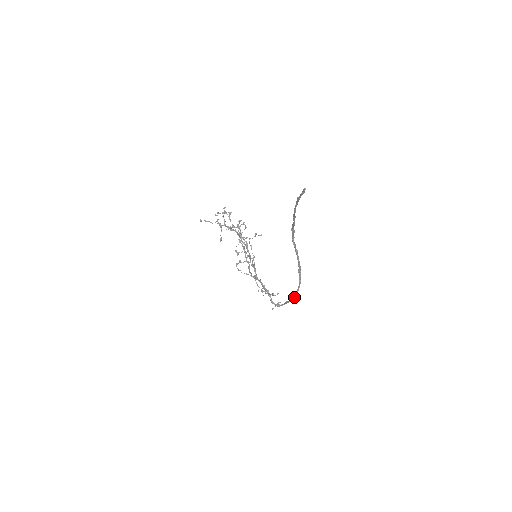
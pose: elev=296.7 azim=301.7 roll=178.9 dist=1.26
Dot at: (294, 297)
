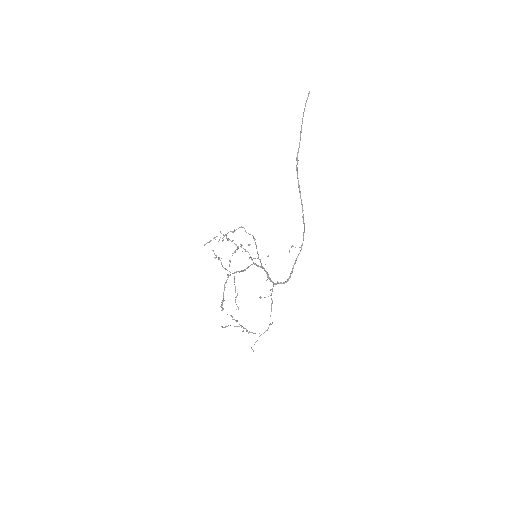
Dot at: (302, 243)
